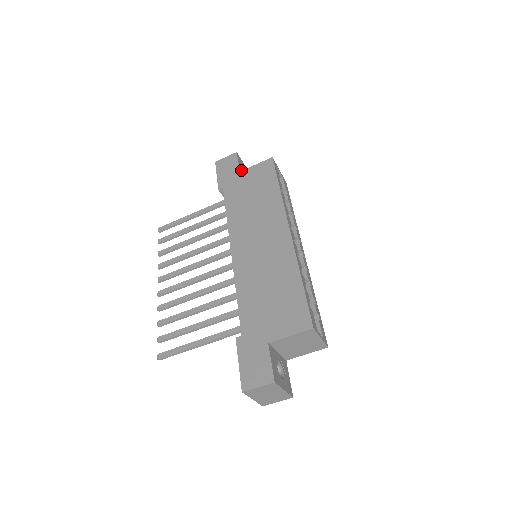
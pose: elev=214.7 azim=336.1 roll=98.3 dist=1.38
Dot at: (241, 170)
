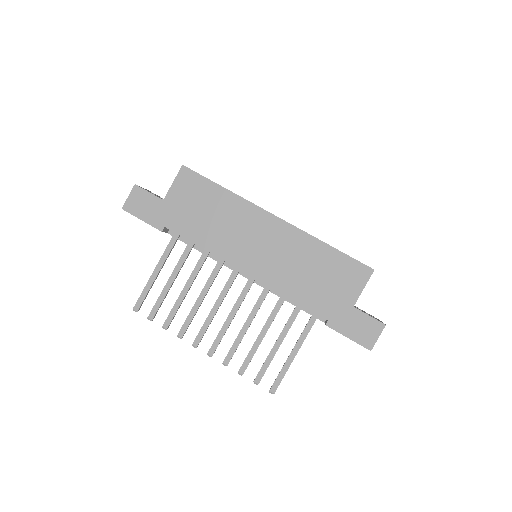
Dot at: (158, 197)
